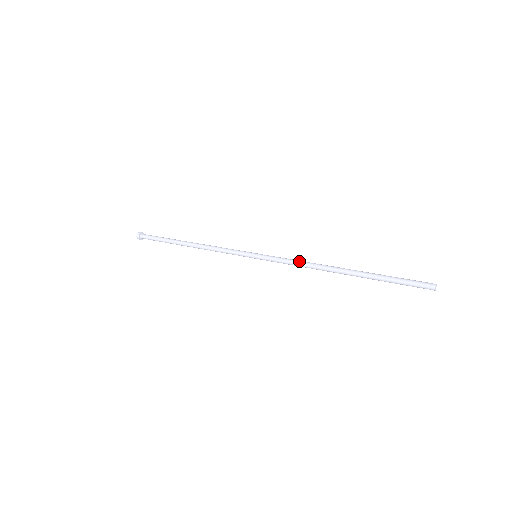
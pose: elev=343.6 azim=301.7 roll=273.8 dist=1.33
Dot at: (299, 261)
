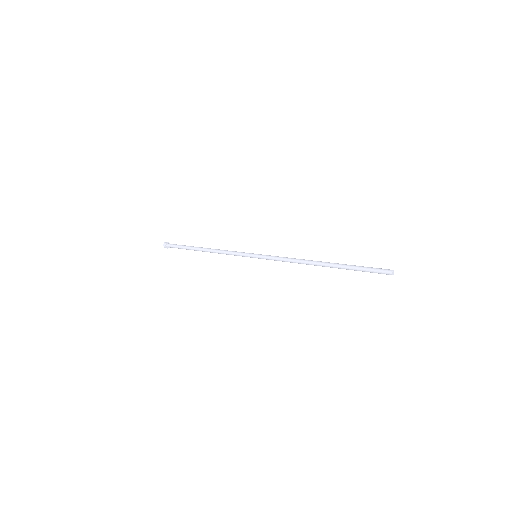
Dot at: occluded
